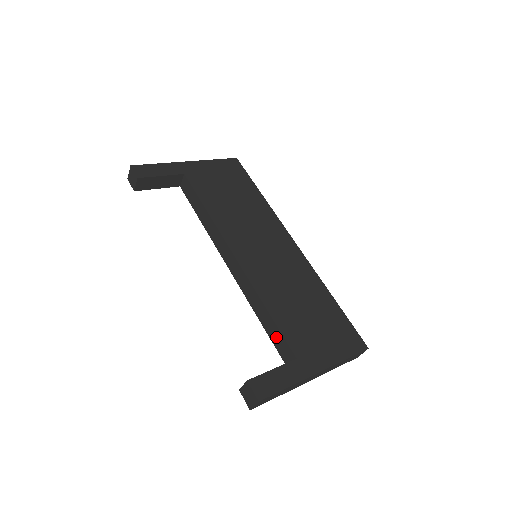
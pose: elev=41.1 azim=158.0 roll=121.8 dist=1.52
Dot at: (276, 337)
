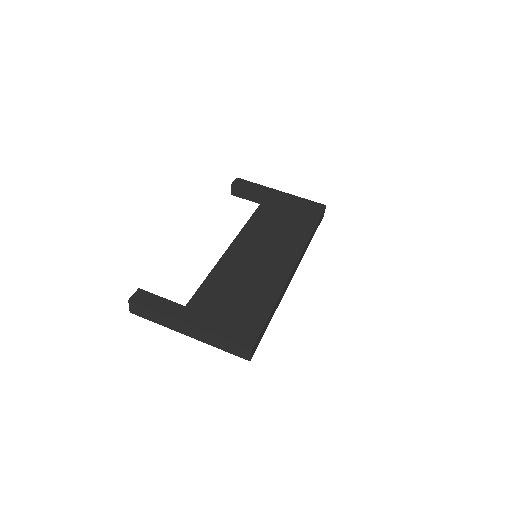
Dot at: occluded
